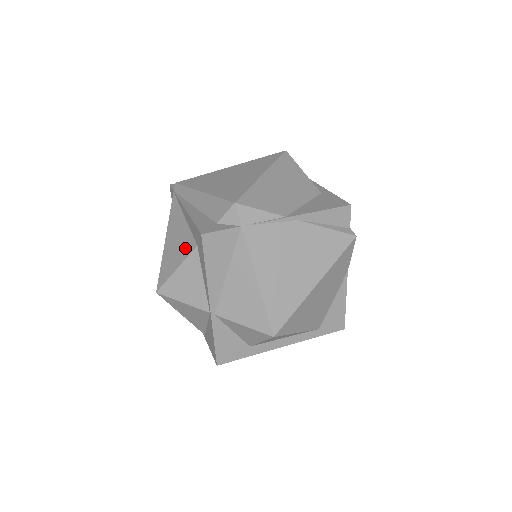
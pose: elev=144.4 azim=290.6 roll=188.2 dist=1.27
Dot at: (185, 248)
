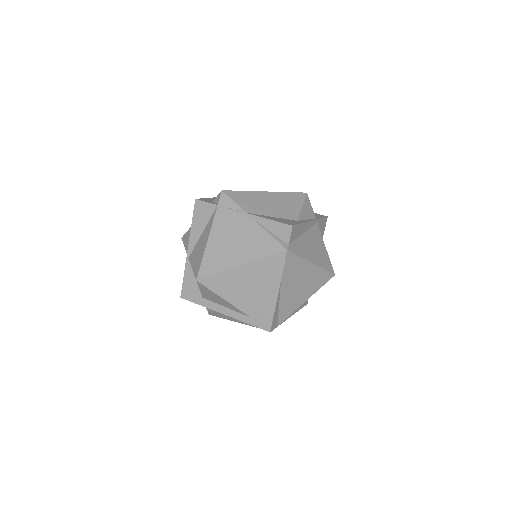
Dot at: occluded
